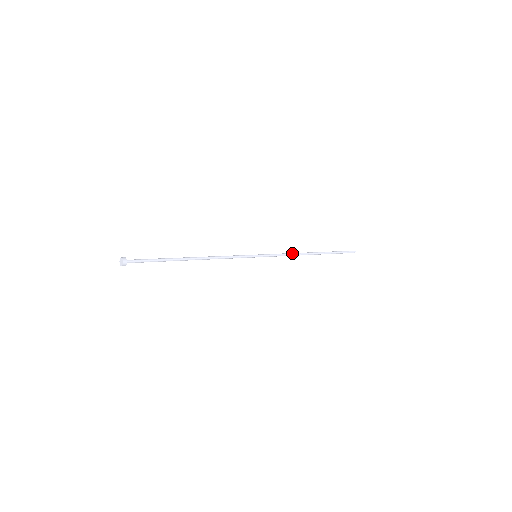
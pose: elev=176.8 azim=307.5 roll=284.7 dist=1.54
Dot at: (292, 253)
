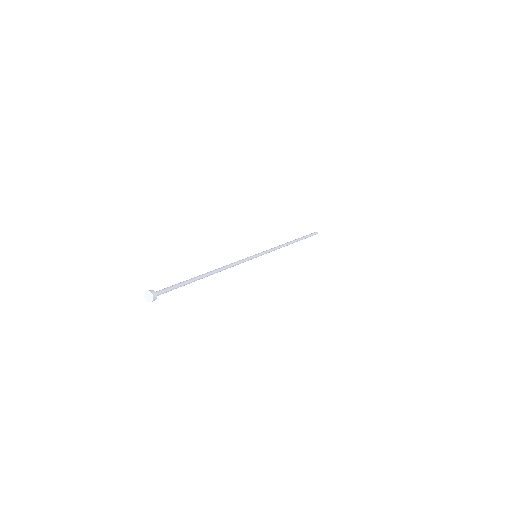
Dot at: (280, 246)
